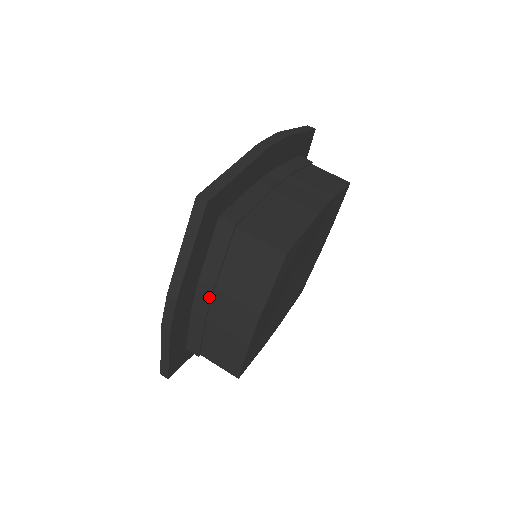
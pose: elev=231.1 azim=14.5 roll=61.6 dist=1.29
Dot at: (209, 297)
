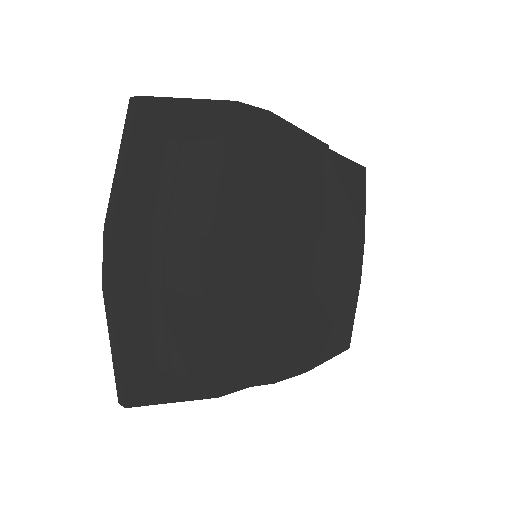
Dot at: occluded
